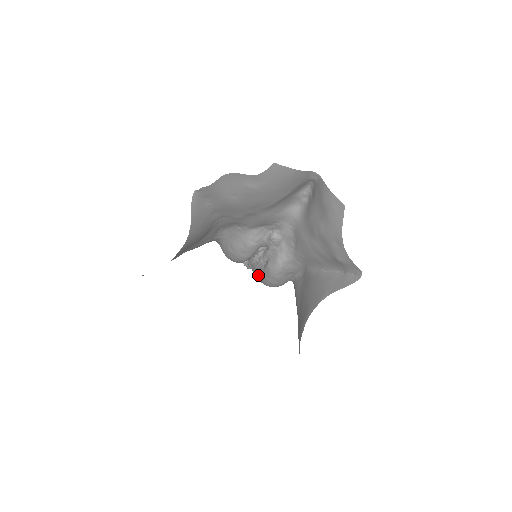
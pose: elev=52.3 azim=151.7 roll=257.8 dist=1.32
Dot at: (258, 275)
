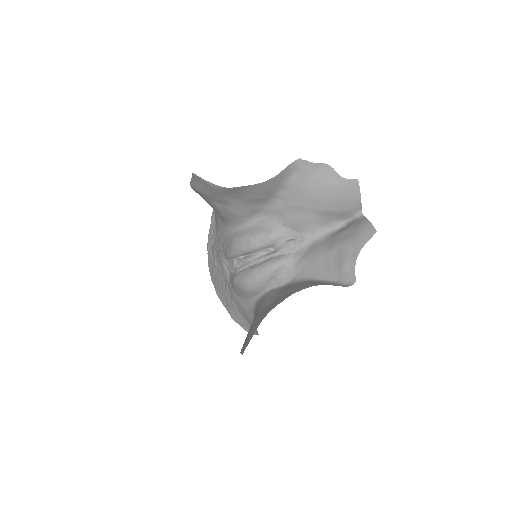
Dot at: (245, 270)
